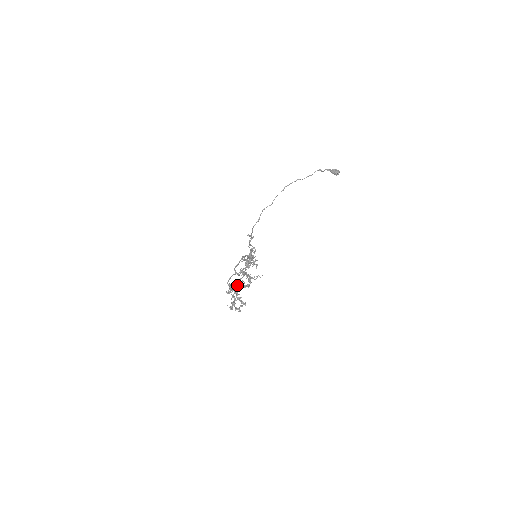
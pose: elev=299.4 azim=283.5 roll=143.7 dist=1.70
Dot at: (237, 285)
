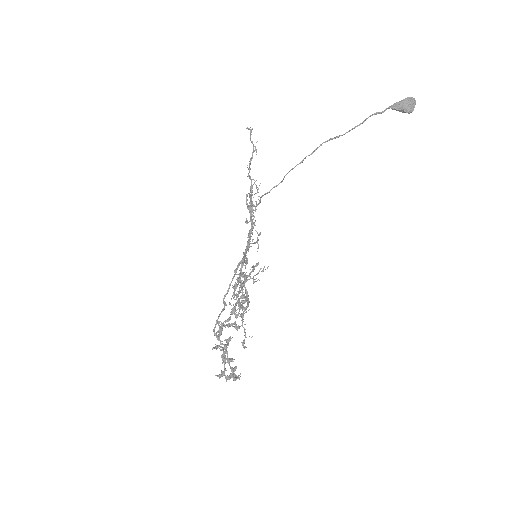
Dot at: (228, 326)
